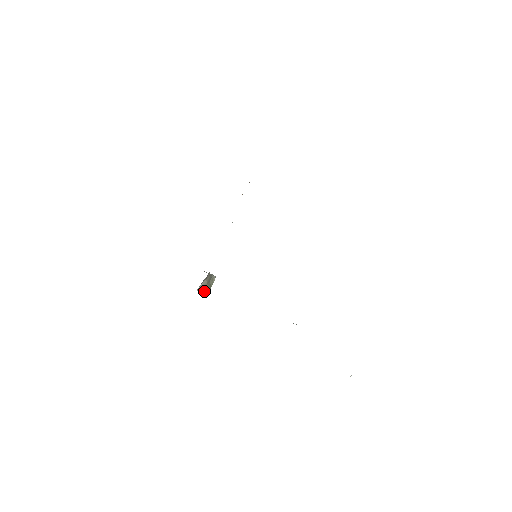
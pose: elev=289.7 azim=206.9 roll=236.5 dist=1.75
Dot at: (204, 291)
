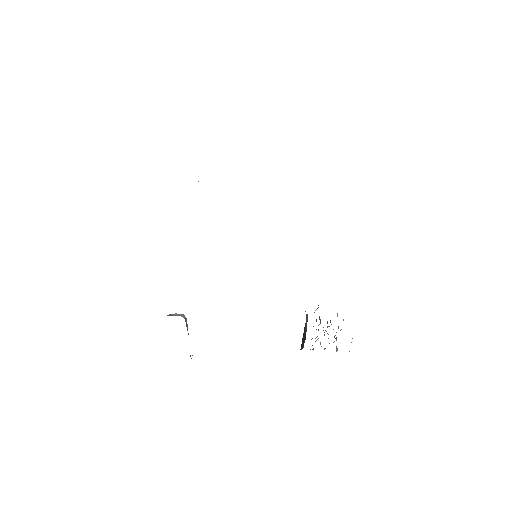
Dot at: occluded
